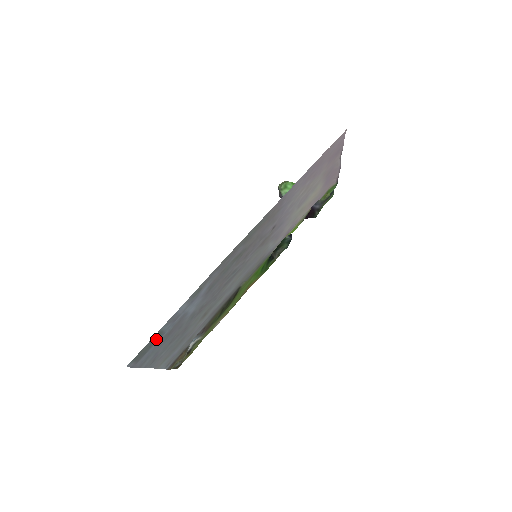
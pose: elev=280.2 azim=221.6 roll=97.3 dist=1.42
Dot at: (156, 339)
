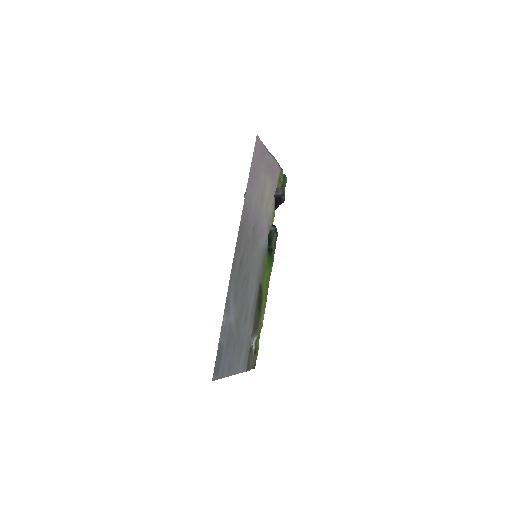
Dot at: (220, 352)
